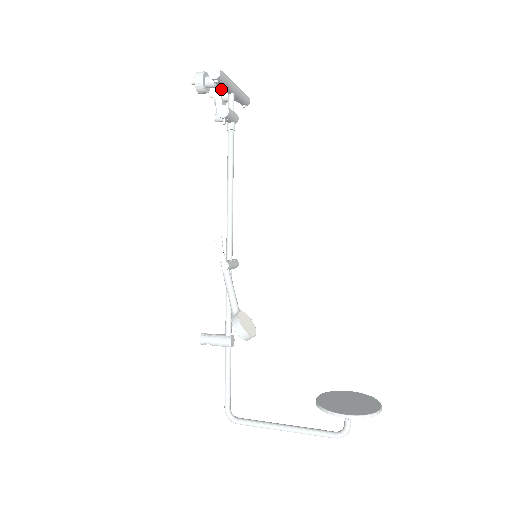
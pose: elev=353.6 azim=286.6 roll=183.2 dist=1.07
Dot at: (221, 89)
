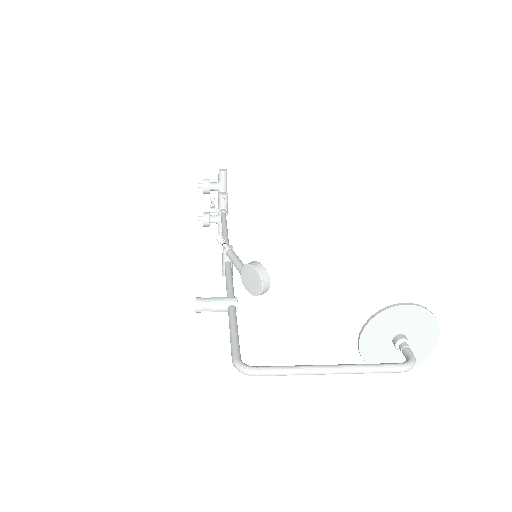
Dot at: occluded
